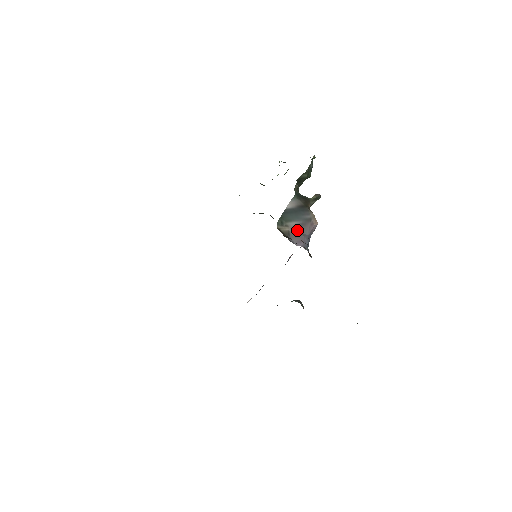
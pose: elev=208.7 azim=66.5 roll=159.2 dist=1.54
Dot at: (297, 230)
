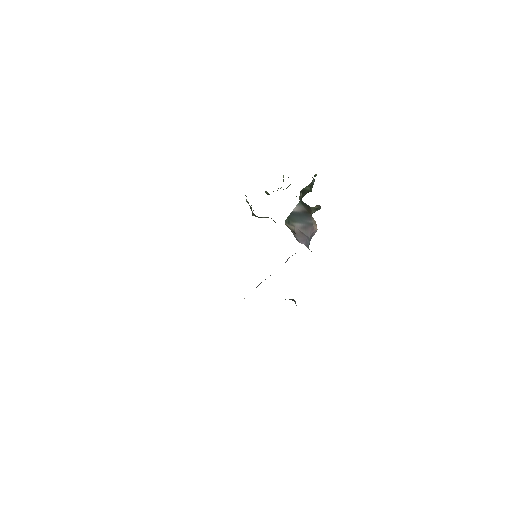
Dot at: (301, 231)
